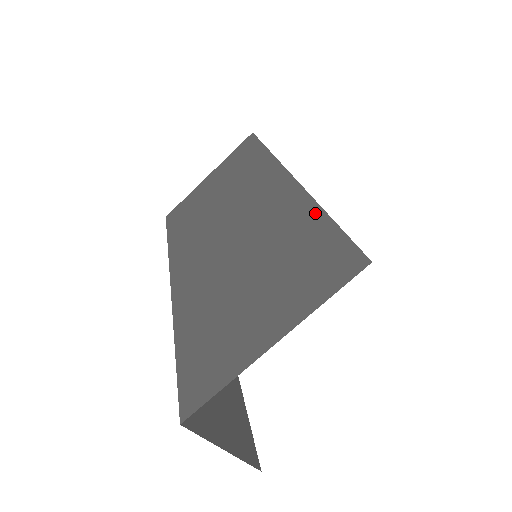
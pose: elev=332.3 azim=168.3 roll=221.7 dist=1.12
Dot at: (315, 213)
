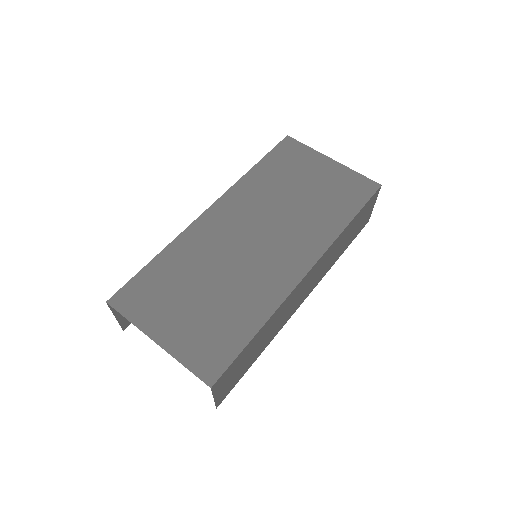
Dot at: (259, 322)
